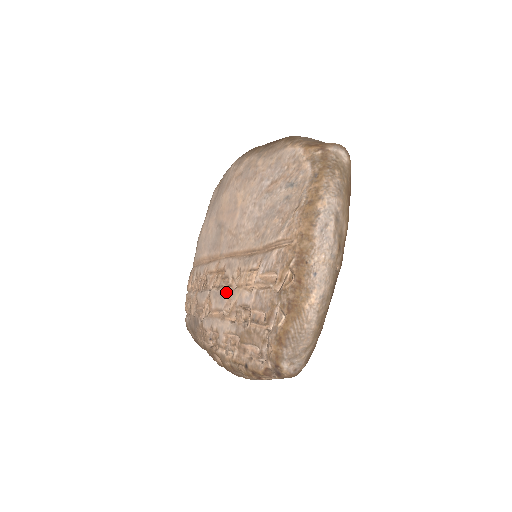
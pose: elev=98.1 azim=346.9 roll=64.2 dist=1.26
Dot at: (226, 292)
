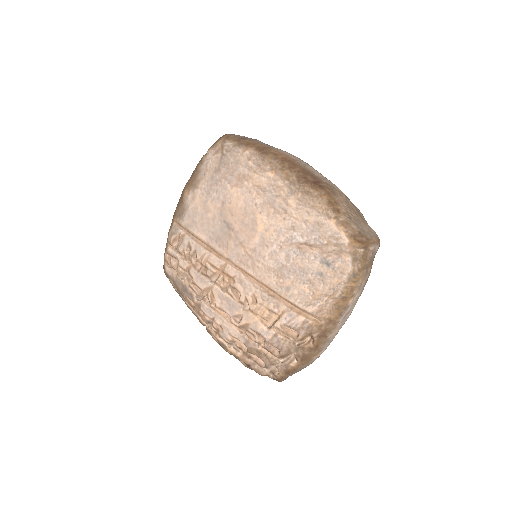
Dot at: (237, 306)
